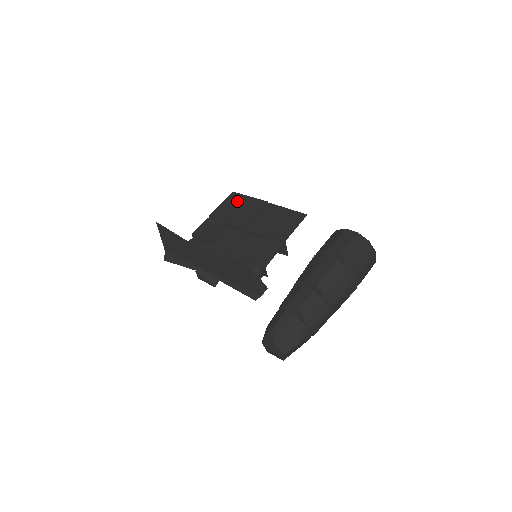
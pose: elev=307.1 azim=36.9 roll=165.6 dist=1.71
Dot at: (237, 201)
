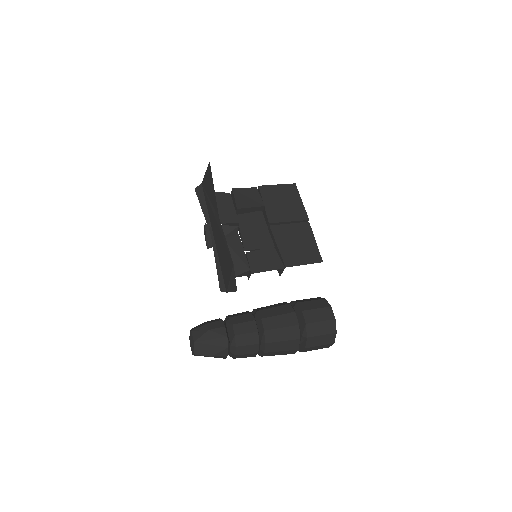
Dot at: (289, 195)
